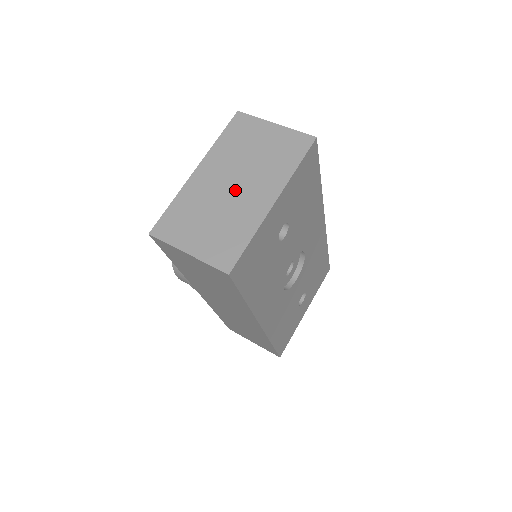
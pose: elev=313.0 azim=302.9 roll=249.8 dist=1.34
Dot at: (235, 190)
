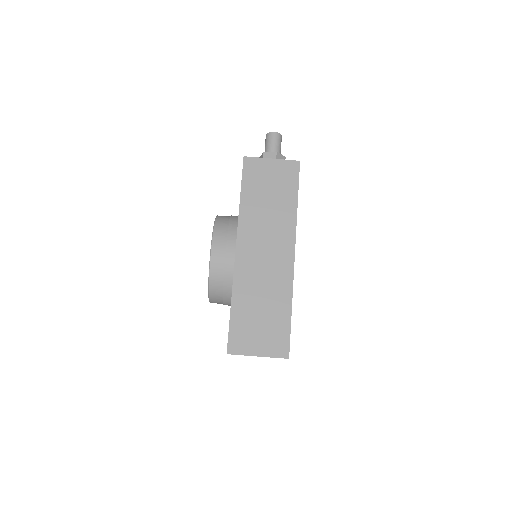
Dot at: occluded
